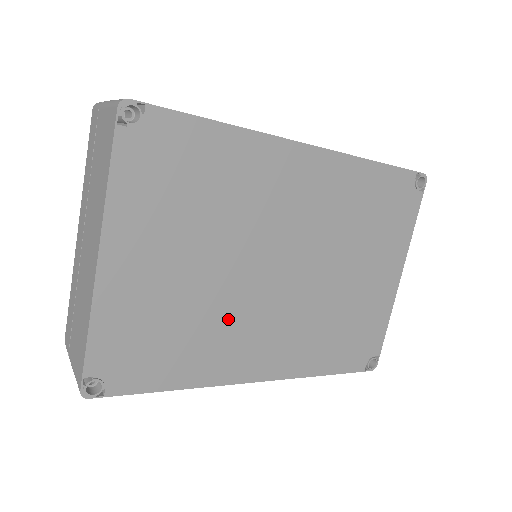
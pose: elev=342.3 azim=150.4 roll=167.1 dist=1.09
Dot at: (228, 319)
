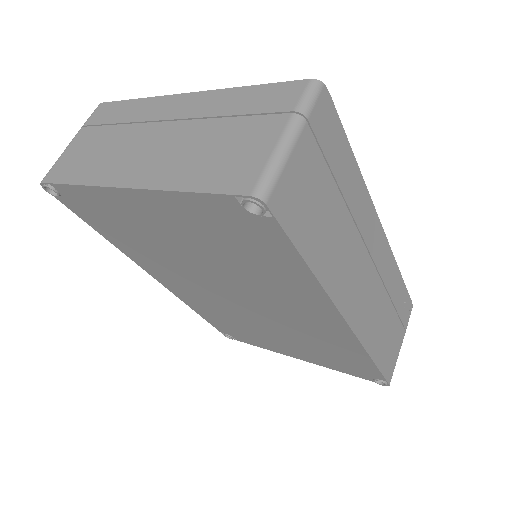
Dot at: (173, 266)
